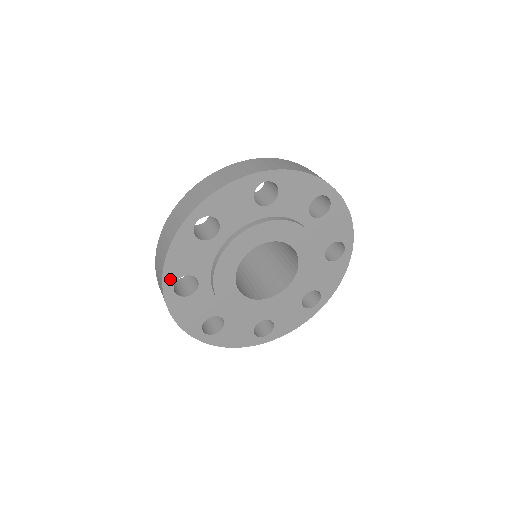
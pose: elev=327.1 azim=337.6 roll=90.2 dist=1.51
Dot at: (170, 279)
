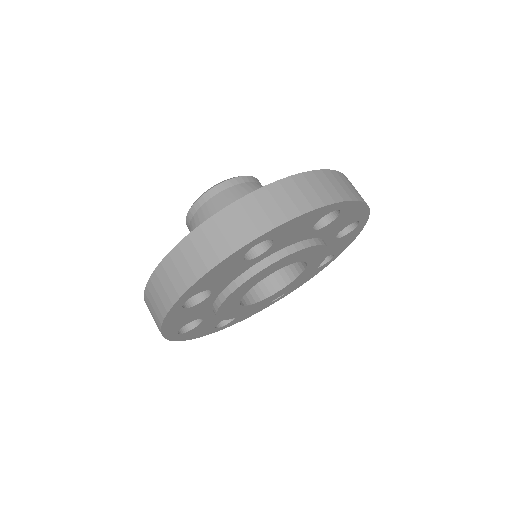
Dot at: (172, 333)
